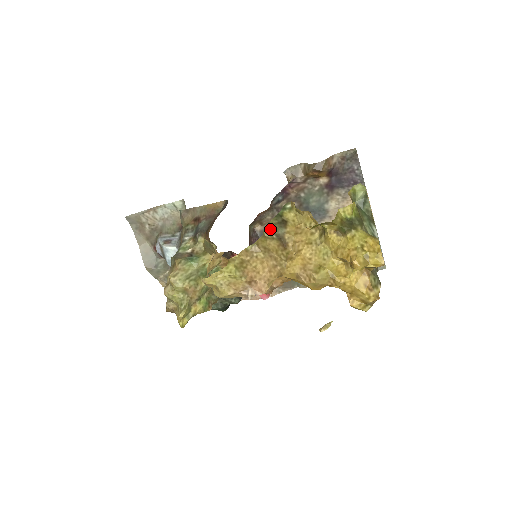
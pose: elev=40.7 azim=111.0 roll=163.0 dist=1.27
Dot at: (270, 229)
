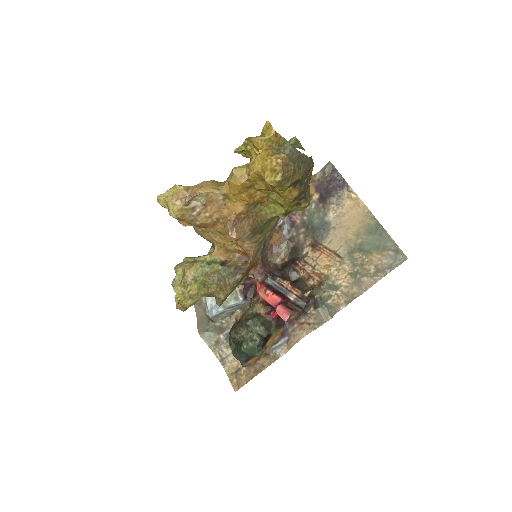
Dot at: occluded
